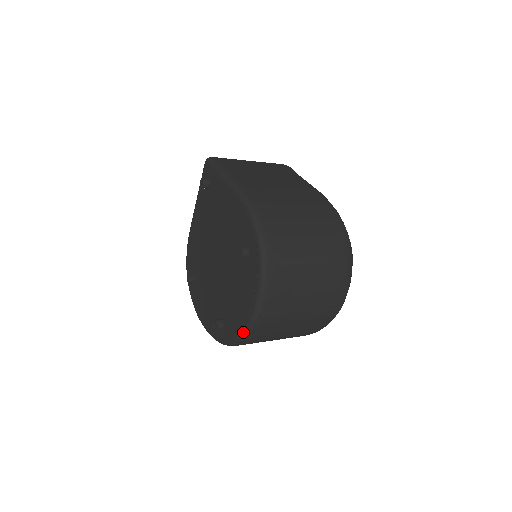
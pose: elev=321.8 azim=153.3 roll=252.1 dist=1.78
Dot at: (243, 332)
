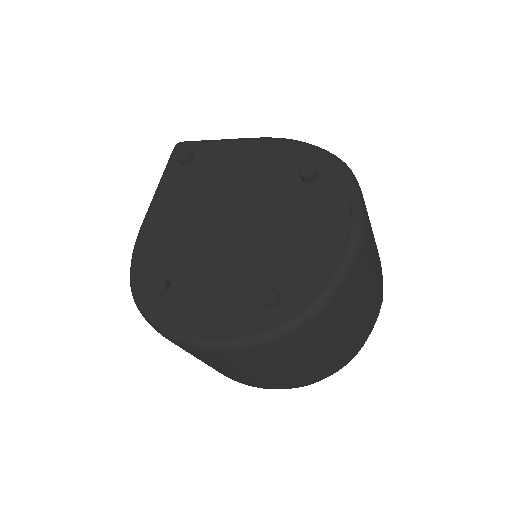
Dot at: (340, 272)
